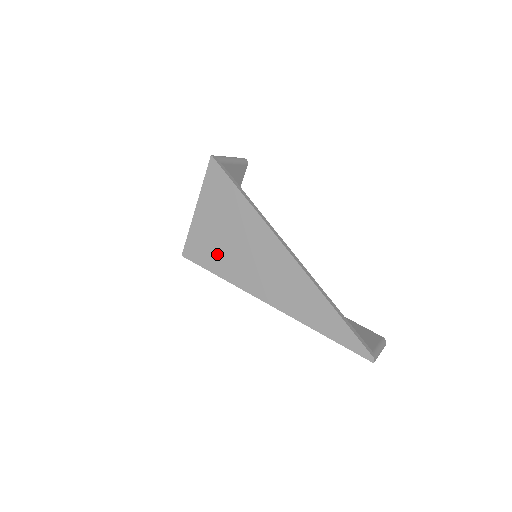
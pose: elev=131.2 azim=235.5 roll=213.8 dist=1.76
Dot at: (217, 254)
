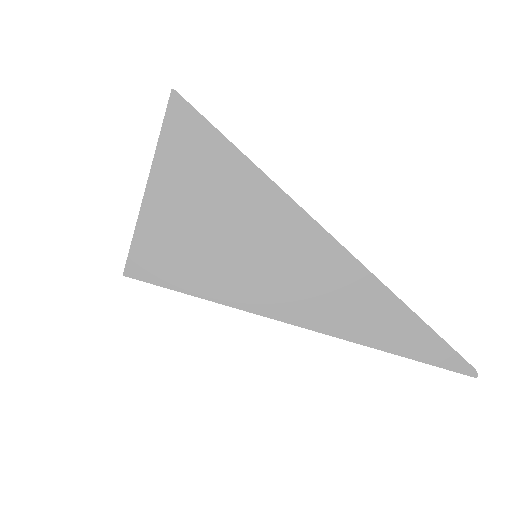
Dot at: (198, 261)
